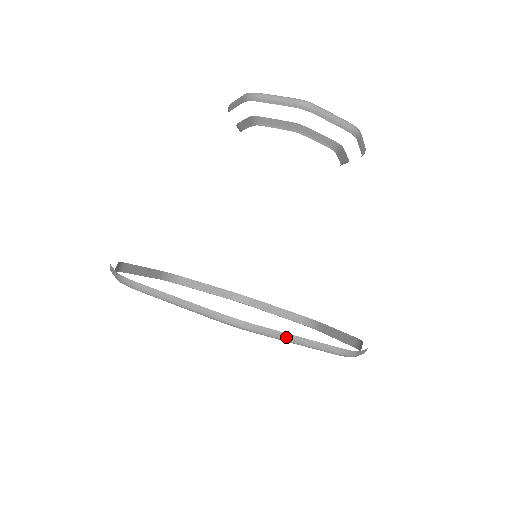
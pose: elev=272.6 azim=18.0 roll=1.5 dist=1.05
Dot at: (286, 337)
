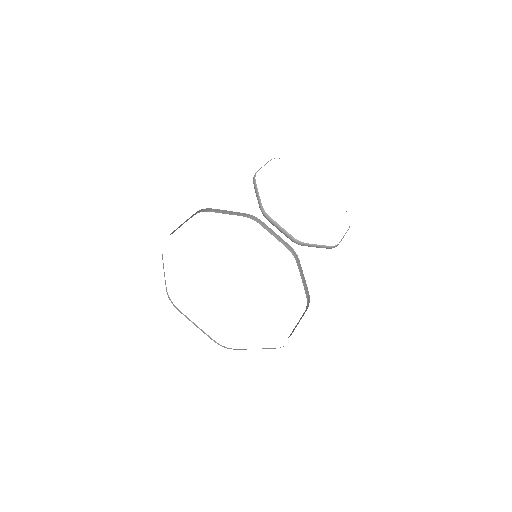
Dot at: occluded
